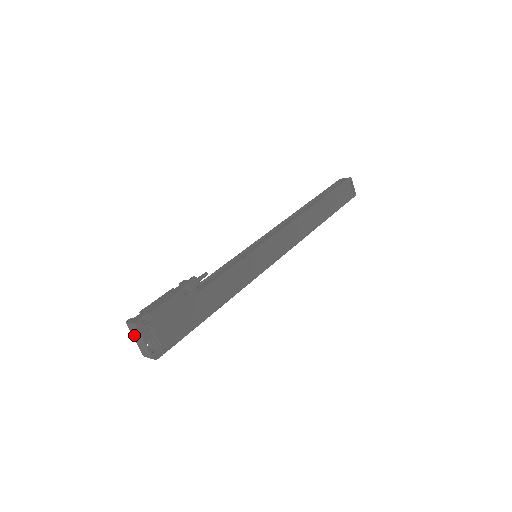
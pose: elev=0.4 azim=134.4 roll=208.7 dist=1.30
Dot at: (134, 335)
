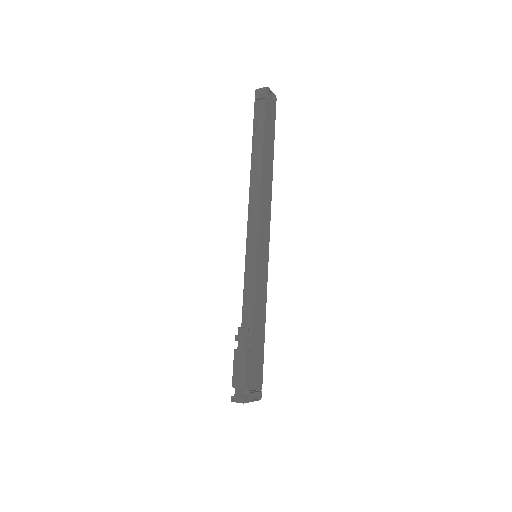
Dot at: occluded
